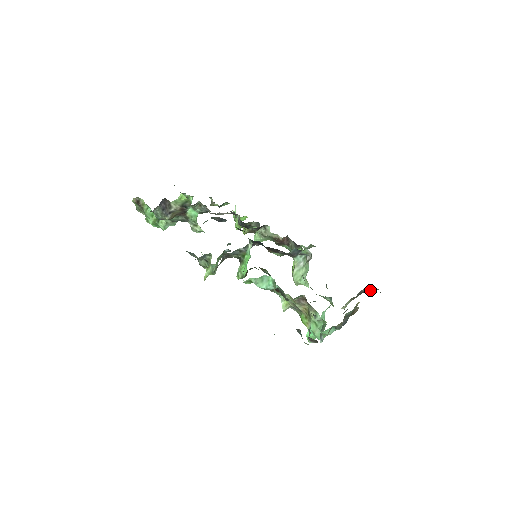
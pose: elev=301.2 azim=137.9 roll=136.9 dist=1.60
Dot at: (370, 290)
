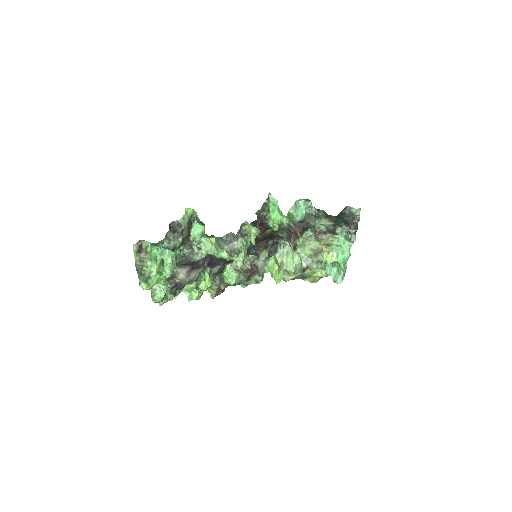
Dot at: occluded
